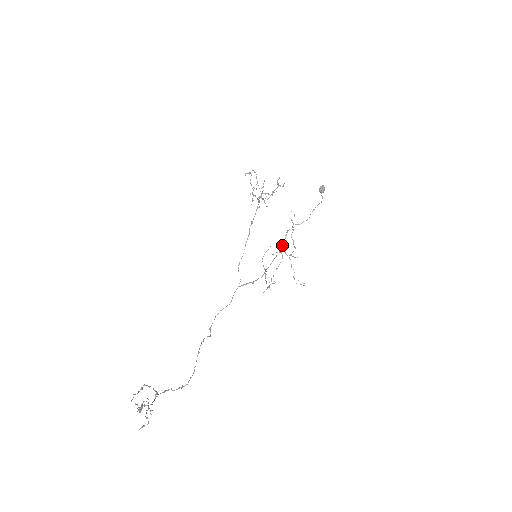
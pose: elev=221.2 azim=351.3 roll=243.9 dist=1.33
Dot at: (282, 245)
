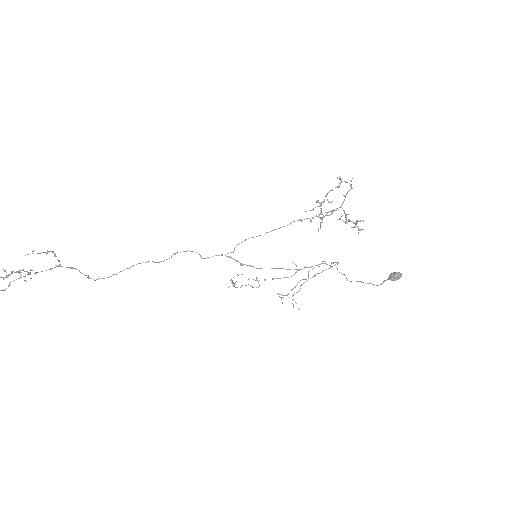
Dot at: (305, 267)
